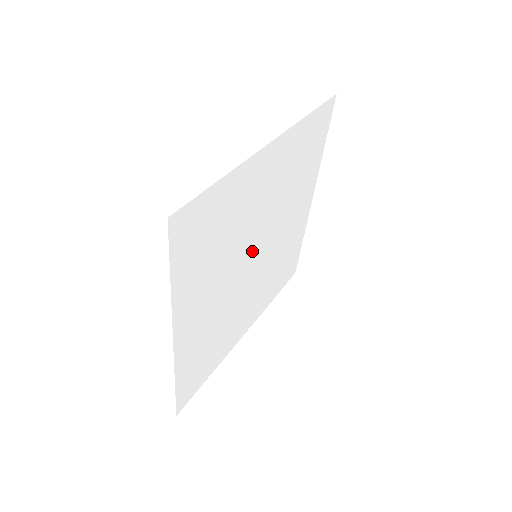
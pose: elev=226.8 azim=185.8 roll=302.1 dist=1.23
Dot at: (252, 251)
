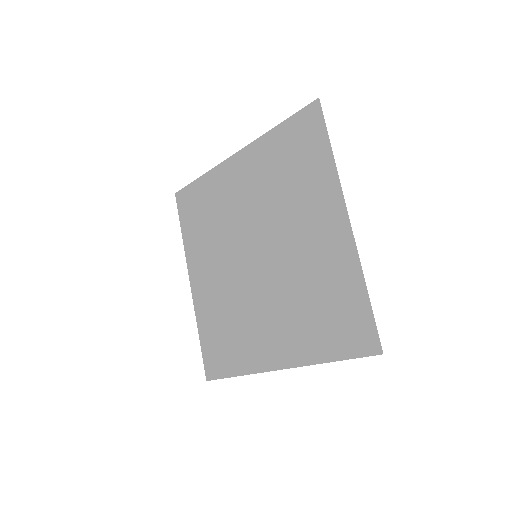
Dot at: (265, 260)
